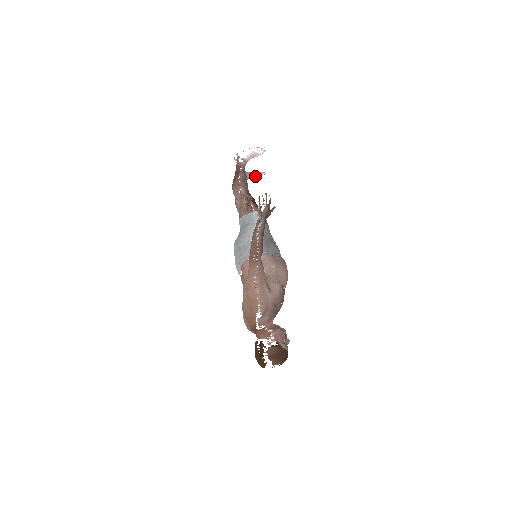
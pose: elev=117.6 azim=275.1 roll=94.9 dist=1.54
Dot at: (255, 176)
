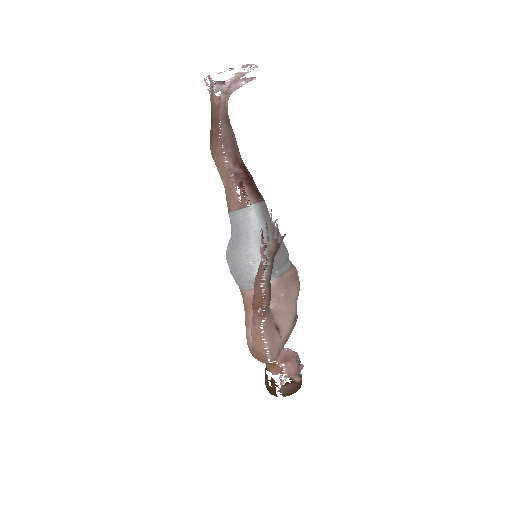
Dot at: occluded
